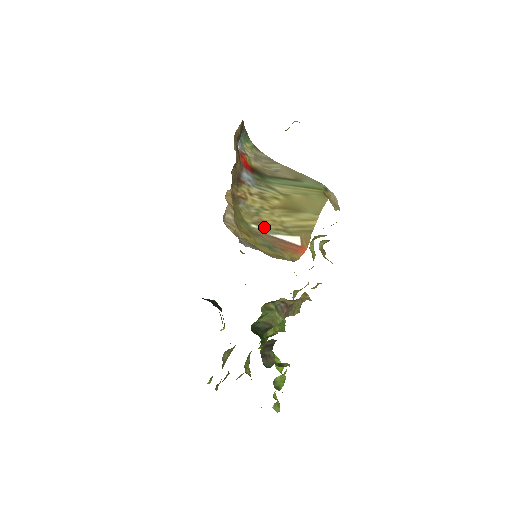
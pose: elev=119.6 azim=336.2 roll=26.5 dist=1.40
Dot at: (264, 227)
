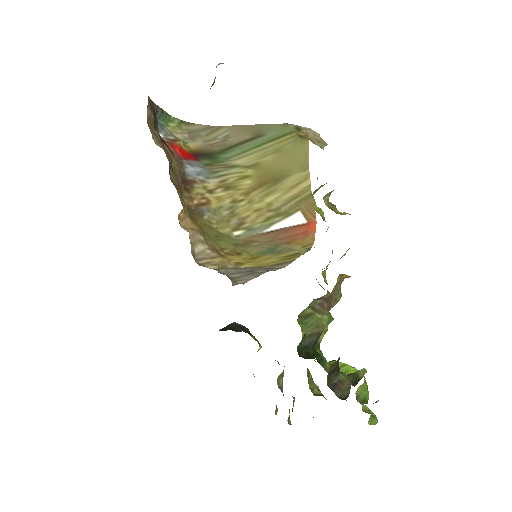
Dot at: (250, 226)
